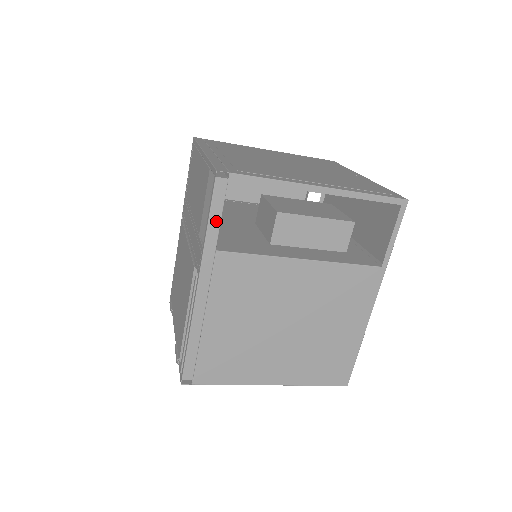
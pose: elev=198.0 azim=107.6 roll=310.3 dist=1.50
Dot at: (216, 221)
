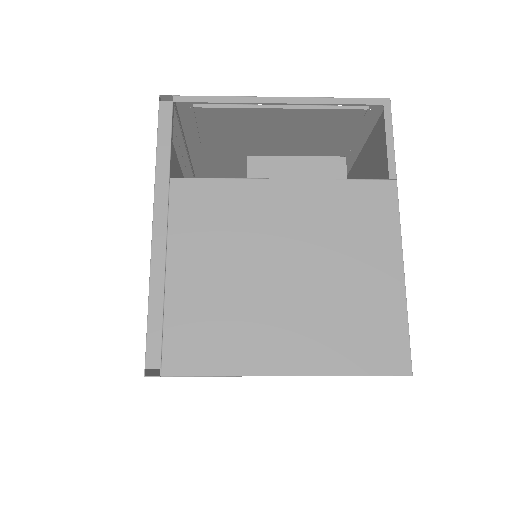
Dot at: (165, 145)
